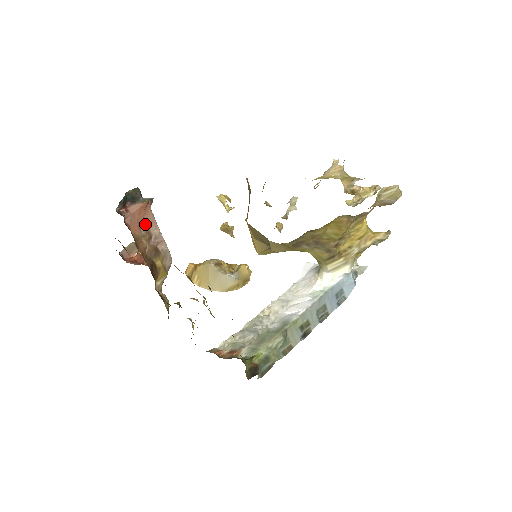
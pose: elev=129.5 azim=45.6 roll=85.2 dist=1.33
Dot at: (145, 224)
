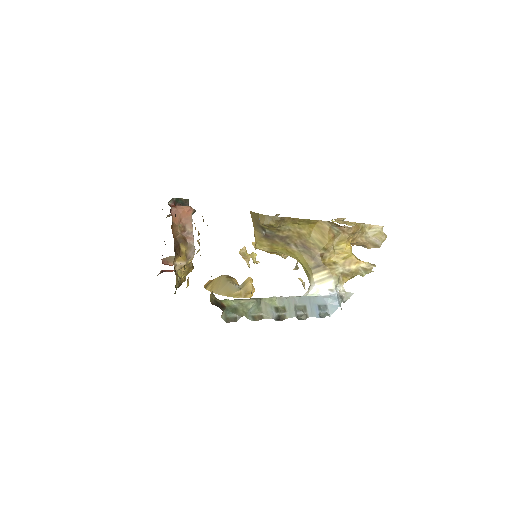
Dot at: (184, 221)
